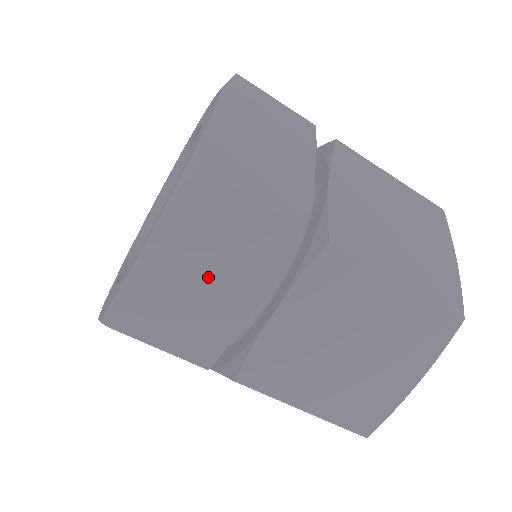
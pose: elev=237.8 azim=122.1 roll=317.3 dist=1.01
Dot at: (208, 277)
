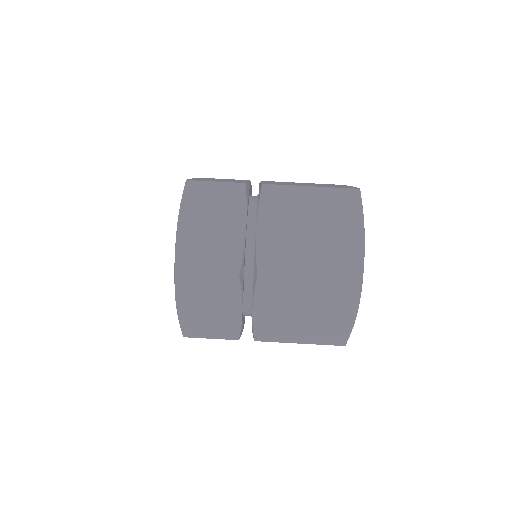
Dot at: (214, 225)
